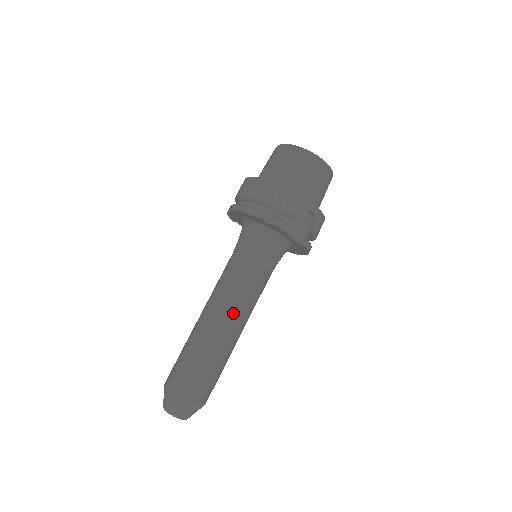
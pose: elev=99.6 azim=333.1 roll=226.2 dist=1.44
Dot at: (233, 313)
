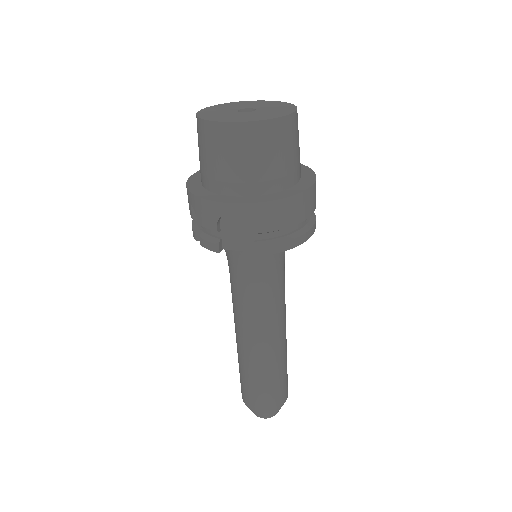
Dot at: (243, 332)
